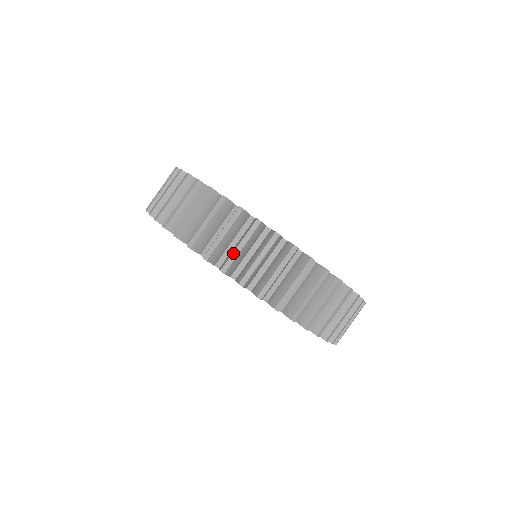
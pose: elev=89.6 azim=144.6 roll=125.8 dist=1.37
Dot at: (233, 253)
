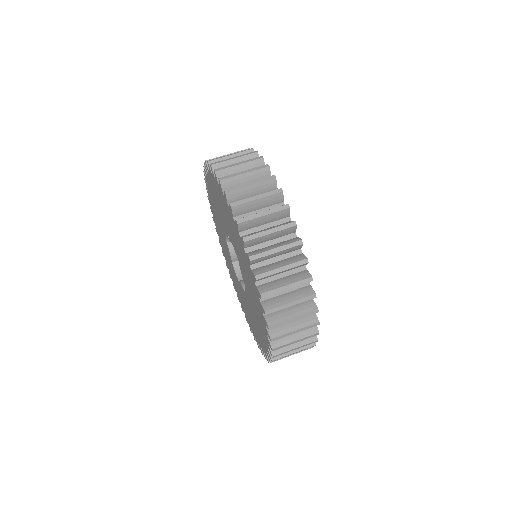
Dot at: (254, 214)
